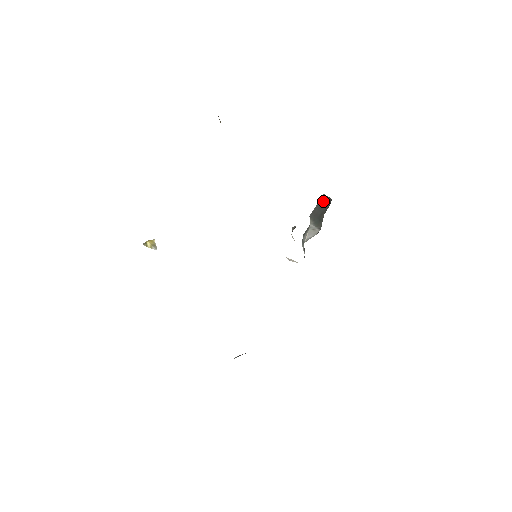
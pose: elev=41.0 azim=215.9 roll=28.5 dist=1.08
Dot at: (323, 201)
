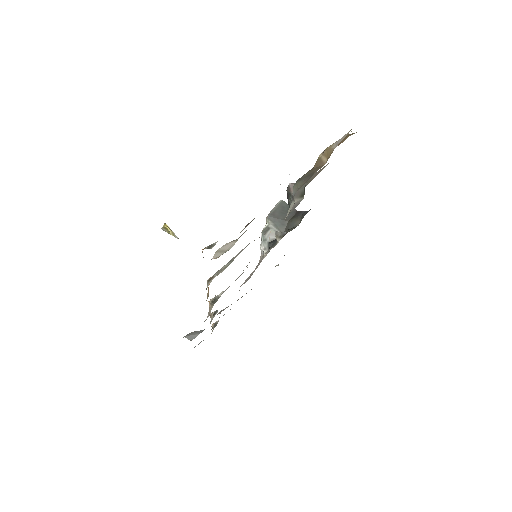
Dot at: (284, 208)
